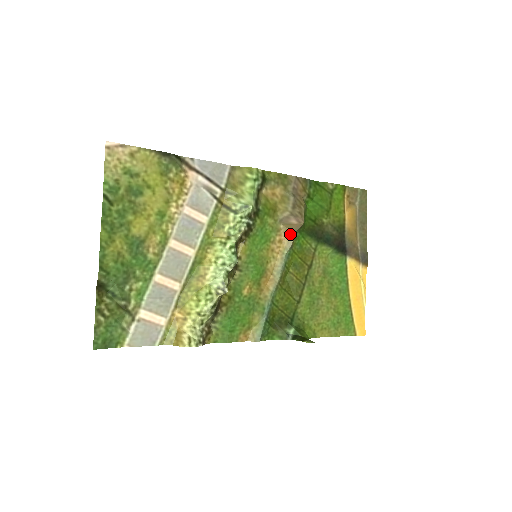
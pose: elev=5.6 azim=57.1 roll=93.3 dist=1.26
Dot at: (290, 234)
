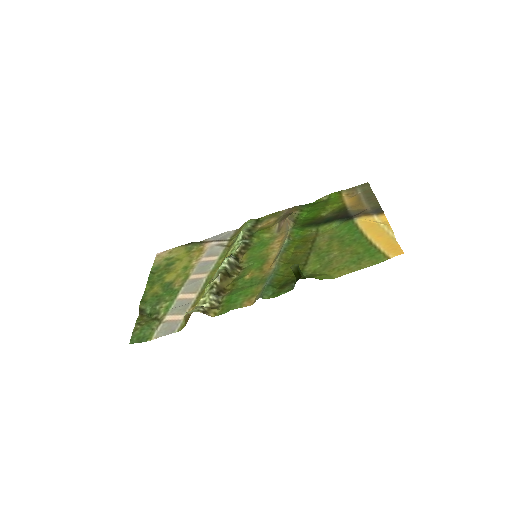
Dot at: (286, 233)
